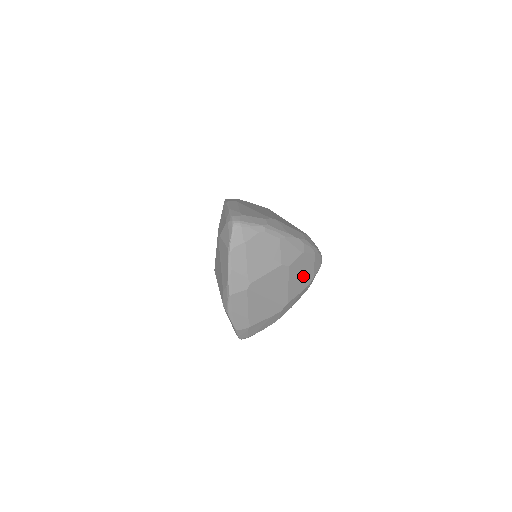
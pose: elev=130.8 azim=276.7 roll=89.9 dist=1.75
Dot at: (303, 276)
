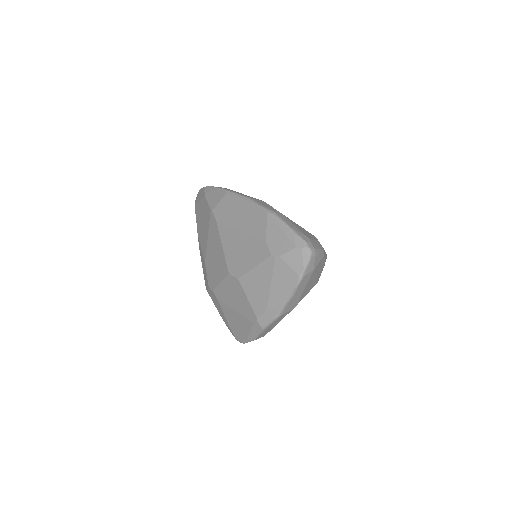
Dot at: occluded
